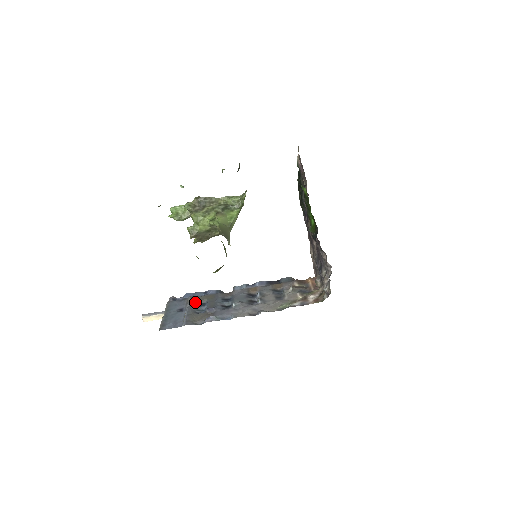
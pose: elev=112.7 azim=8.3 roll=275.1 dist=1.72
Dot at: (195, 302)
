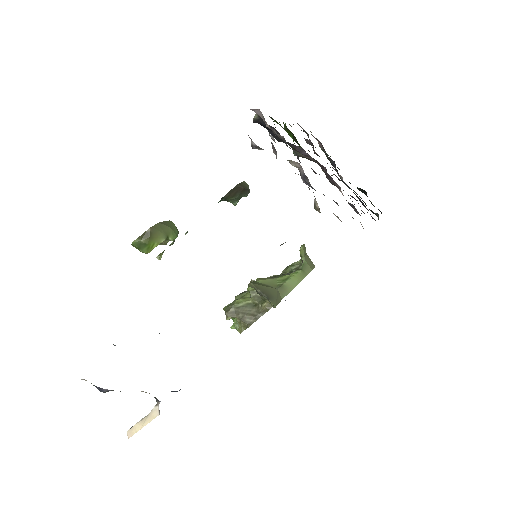
Dot at: occluded
